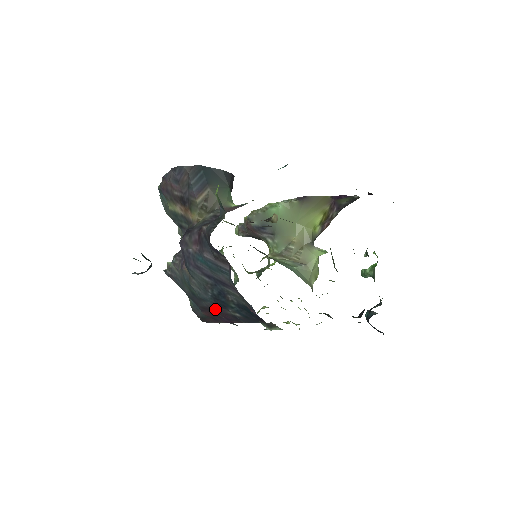
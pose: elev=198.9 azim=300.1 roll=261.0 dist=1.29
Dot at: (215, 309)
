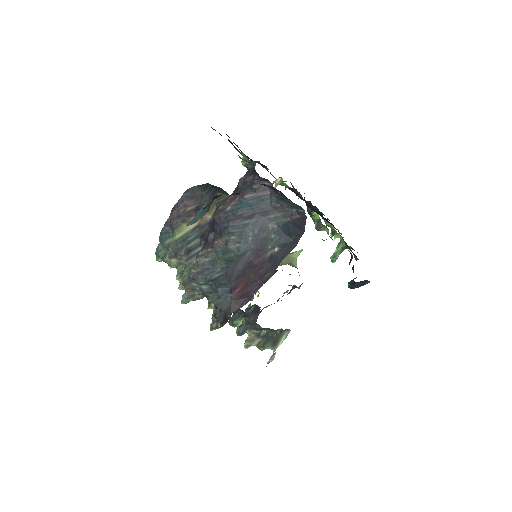
Dot at: (253, 262)
